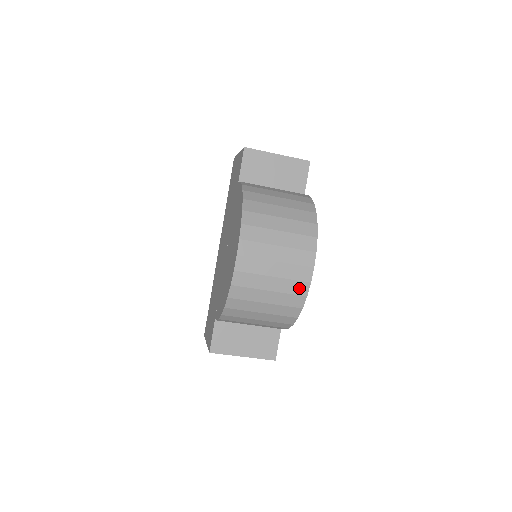
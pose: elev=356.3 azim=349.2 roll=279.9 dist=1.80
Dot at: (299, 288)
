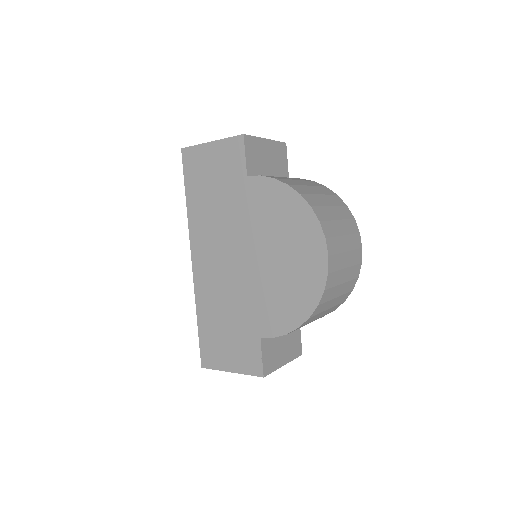
Dot at: (356, 272)
